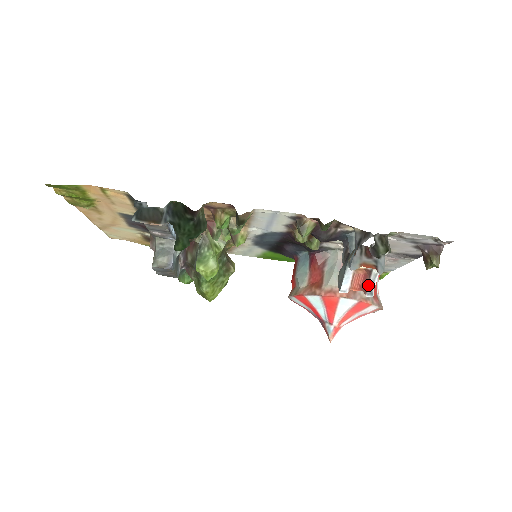
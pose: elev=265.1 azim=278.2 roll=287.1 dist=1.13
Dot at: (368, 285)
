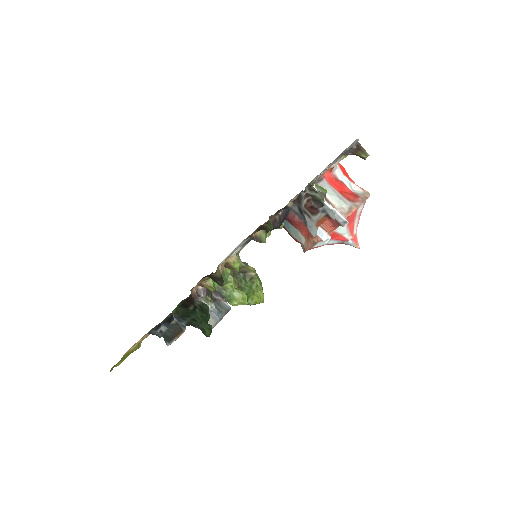
Dot at: (337, 221)
